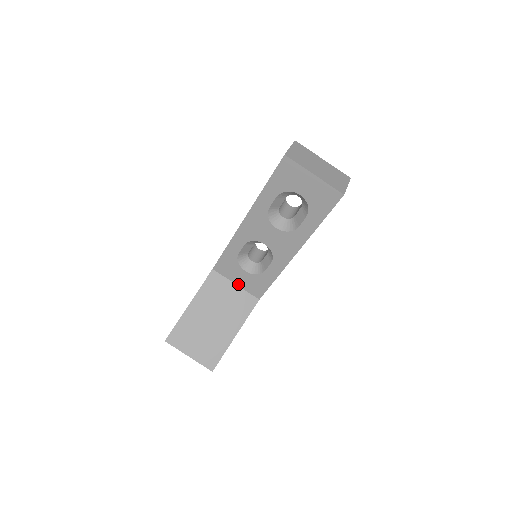
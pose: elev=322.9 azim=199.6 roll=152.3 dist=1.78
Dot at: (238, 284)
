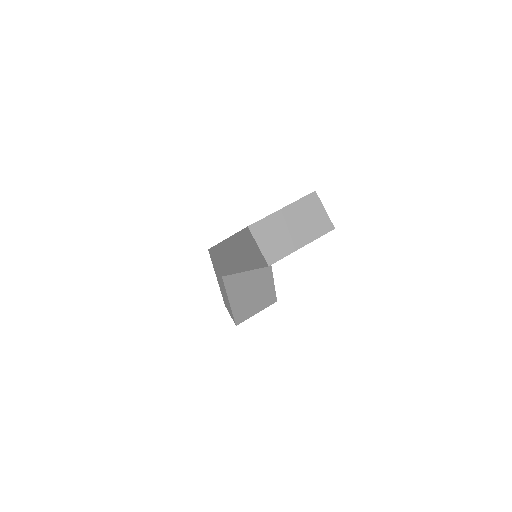
Dot at: occluded
